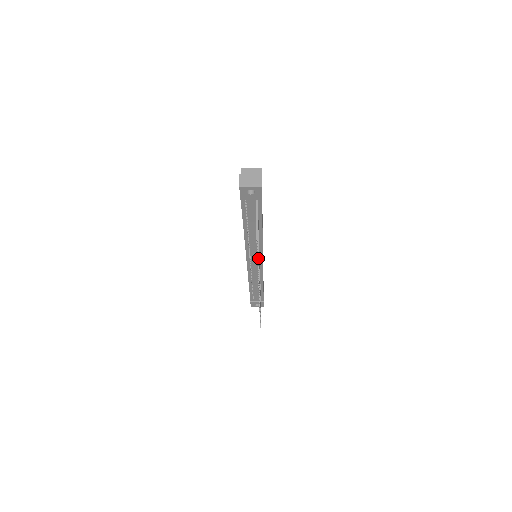
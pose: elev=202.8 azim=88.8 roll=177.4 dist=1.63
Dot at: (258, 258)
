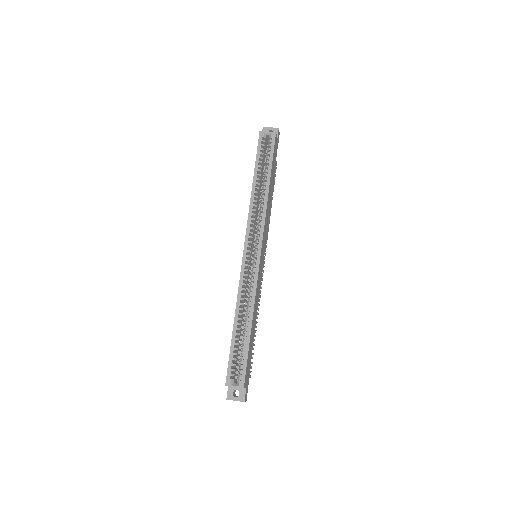
Dot at: (254, 345)
